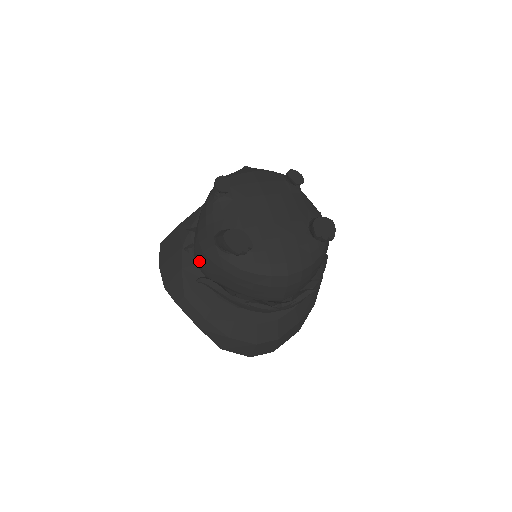
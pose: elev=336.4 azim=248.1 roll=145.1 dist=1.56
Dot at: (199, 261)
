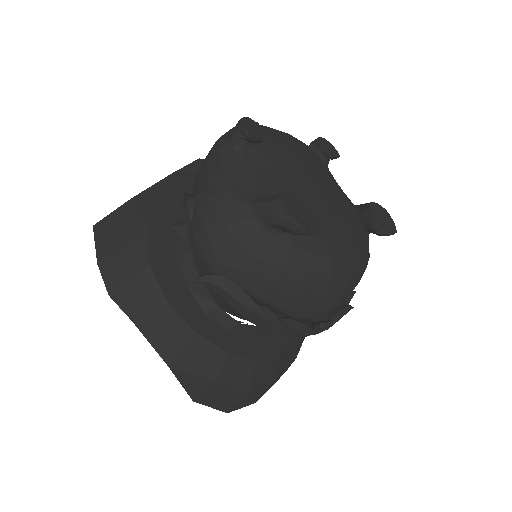
Dot at: (211, 245)
